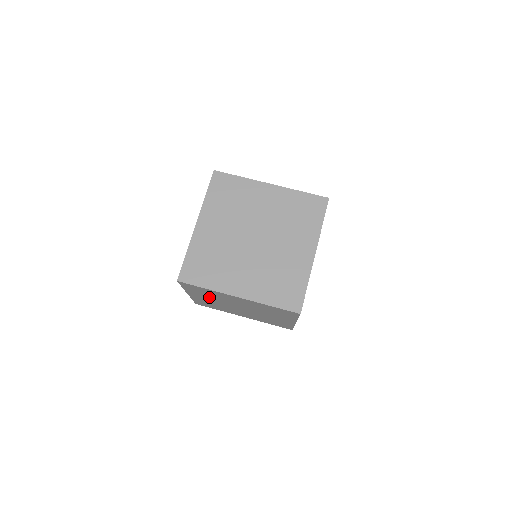
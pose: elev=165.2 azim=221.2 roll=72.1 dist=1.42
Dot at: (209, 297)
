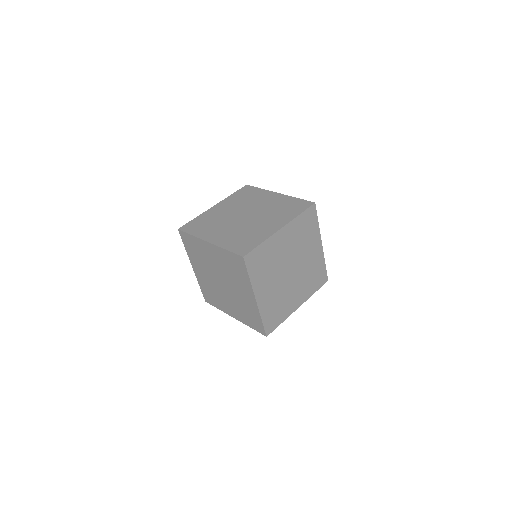
Dot at: occluded
